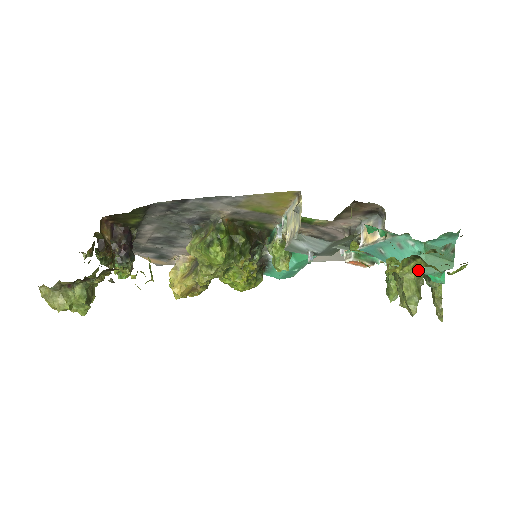
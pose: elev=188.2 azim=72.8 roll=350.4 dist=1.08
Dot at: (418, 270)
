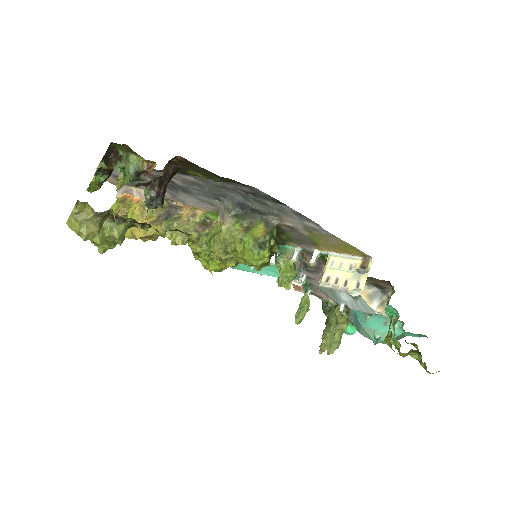
Dot at: occluded
